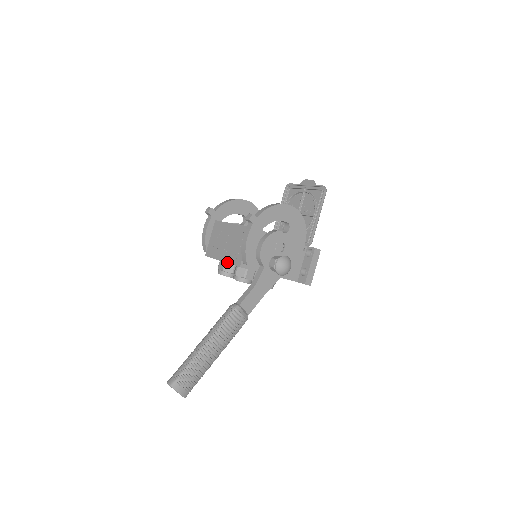
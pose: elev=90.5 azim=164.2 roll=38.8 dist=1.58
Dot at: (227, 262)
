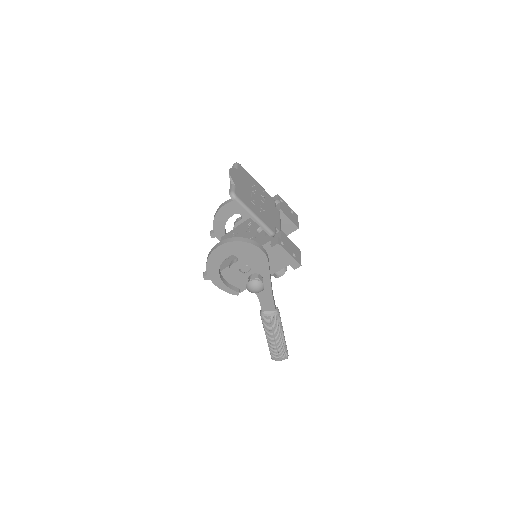
Dot at: occluded
